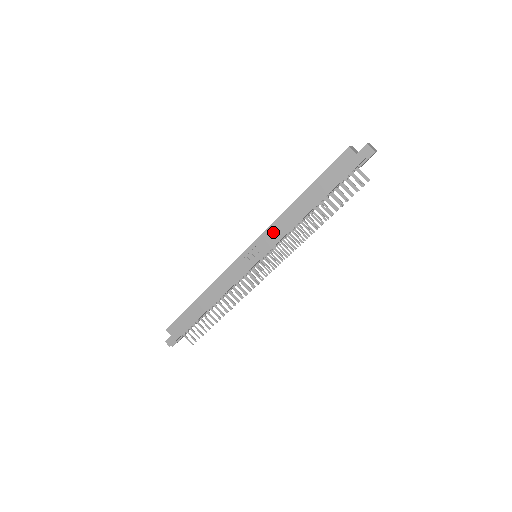
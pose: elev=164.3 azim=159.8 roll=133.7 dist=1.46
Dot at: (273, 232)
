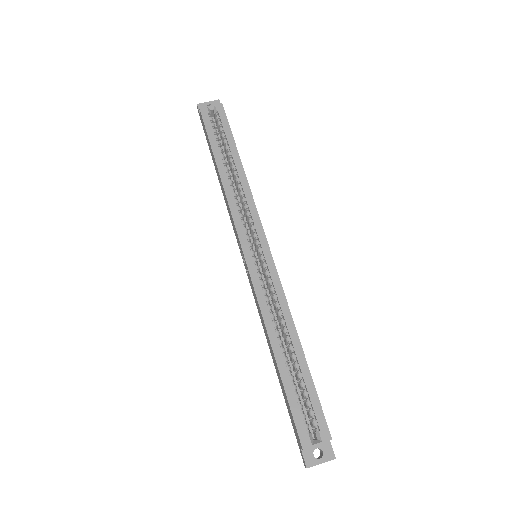
Dot at: (256, 300)
